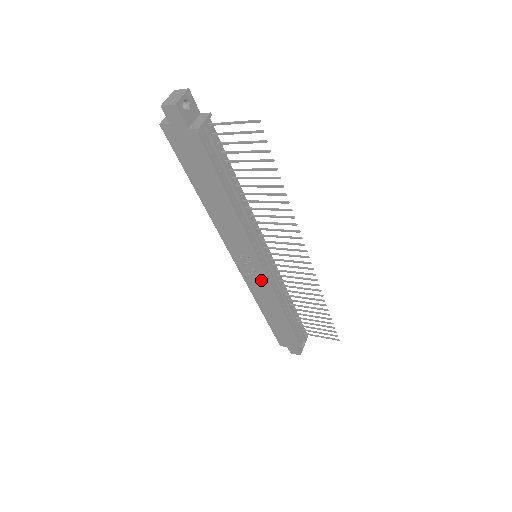
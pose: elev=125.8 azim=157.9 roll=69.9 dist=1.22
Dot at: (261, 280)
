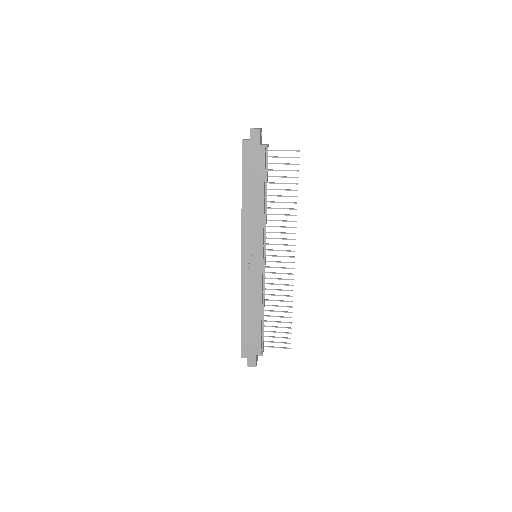
Dot at: (256, 275)
